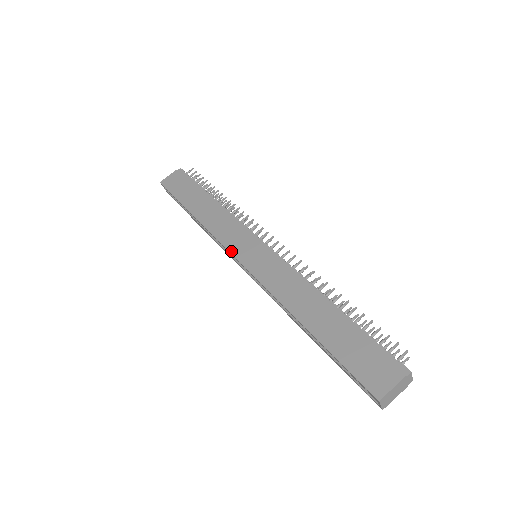
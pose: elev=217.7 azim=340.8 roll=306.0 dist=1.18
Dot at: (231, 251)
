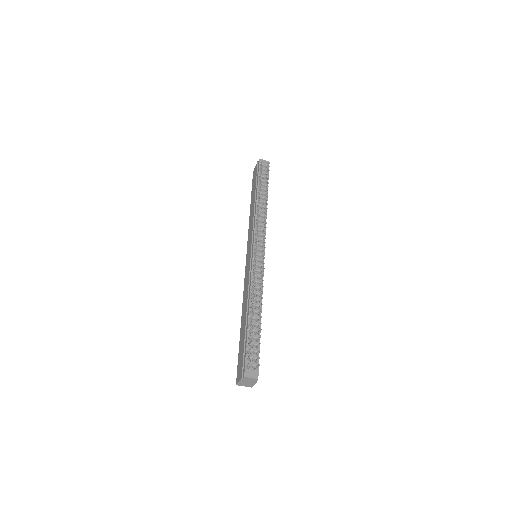
Dot at: (247, 251)
